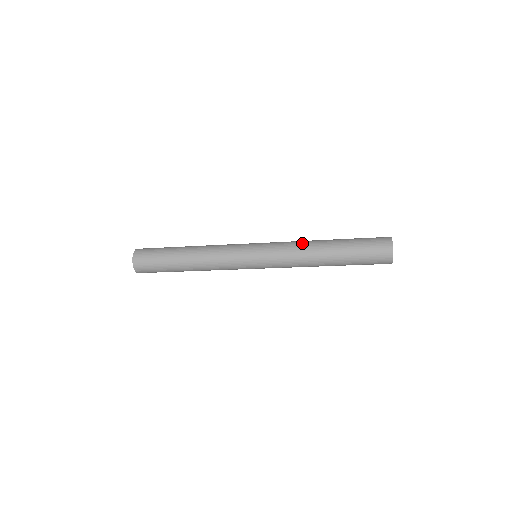
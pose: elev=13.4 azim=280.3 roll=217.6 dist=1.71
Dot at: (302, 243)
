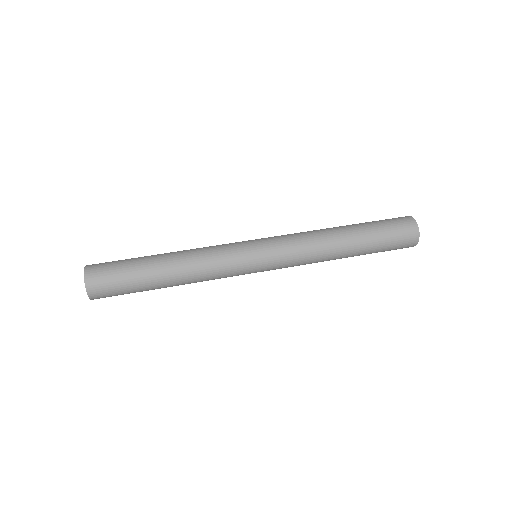
Dot at: (316, 237)
